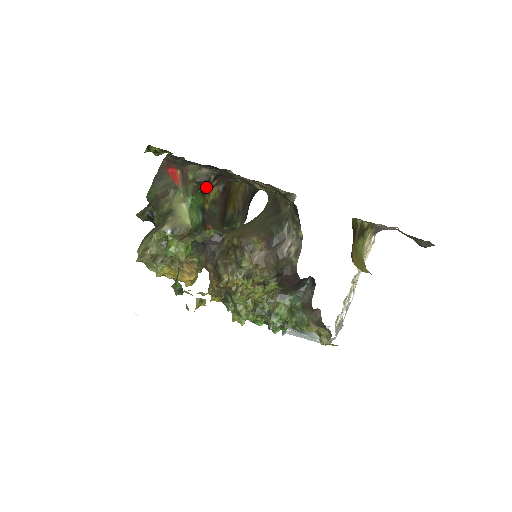
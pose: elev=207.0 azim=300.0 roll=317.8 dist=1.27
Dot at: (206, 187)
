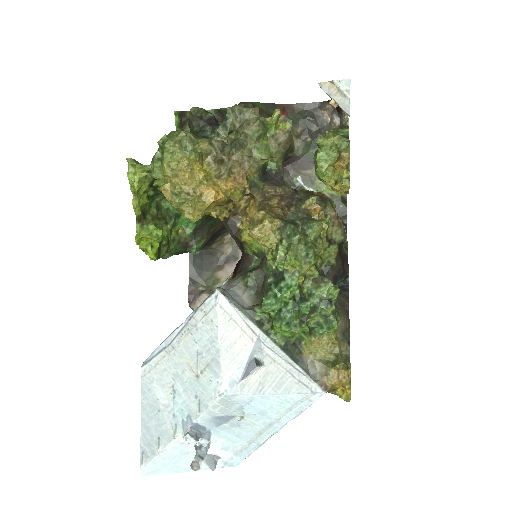
Dot at: occluded
